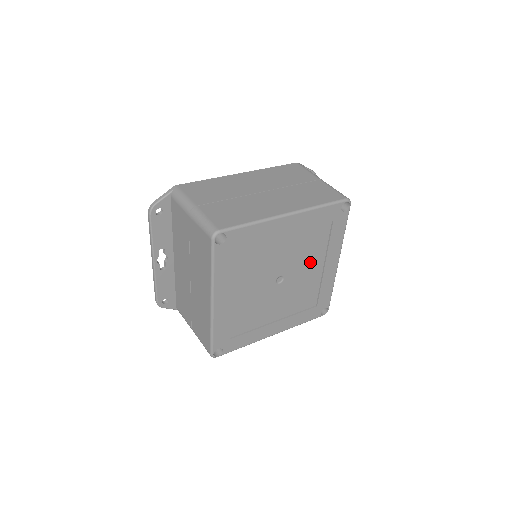
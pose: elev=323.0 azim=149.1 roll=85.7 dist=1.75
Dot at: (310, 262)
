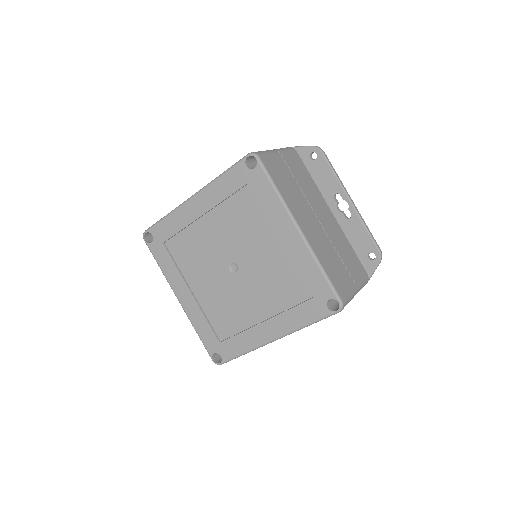
Dot at: (258, 240)
